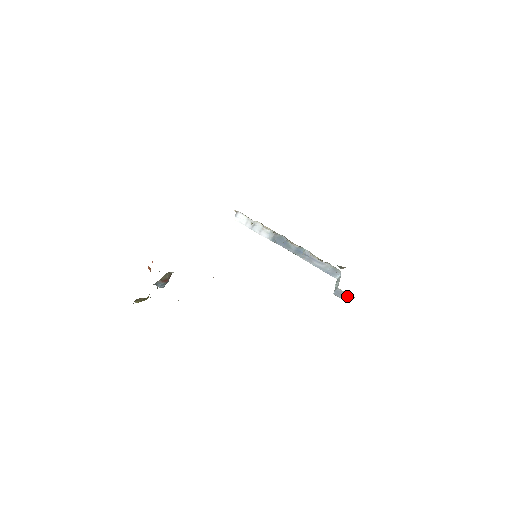
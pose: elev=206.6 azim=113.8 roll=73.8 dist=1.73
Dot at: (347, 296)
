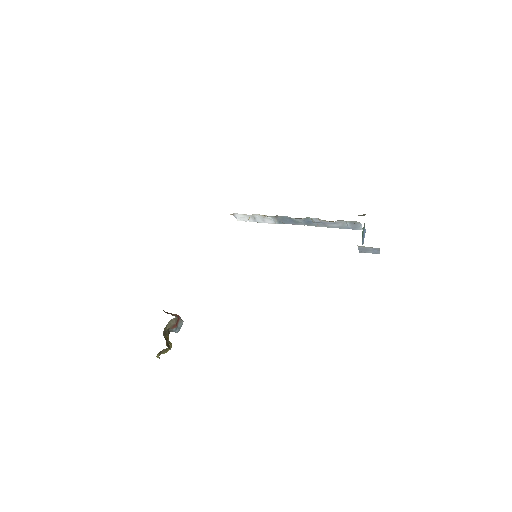
Dot at: (373, 249)
